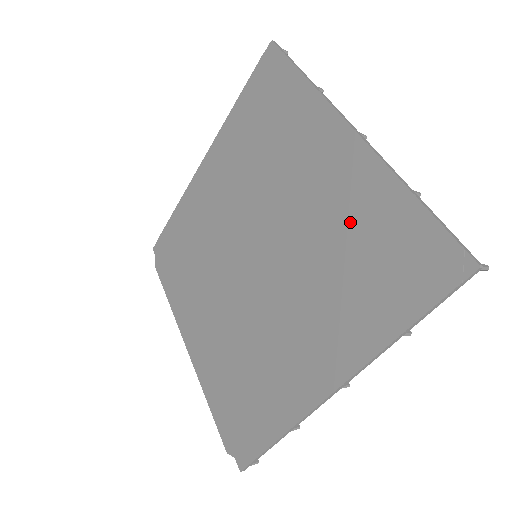
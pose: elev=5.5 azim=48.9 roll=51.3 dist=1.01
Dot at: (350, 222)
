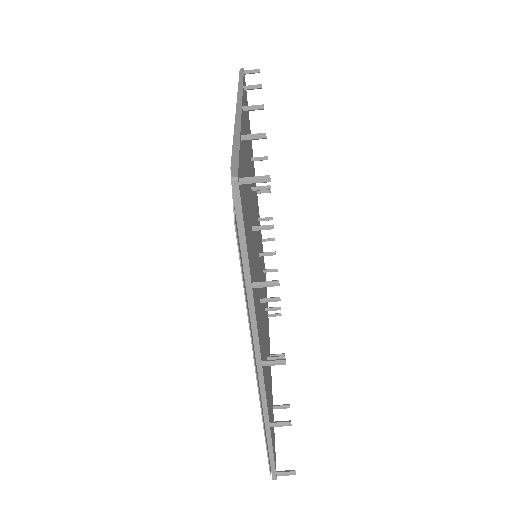
Dot at: occluded
